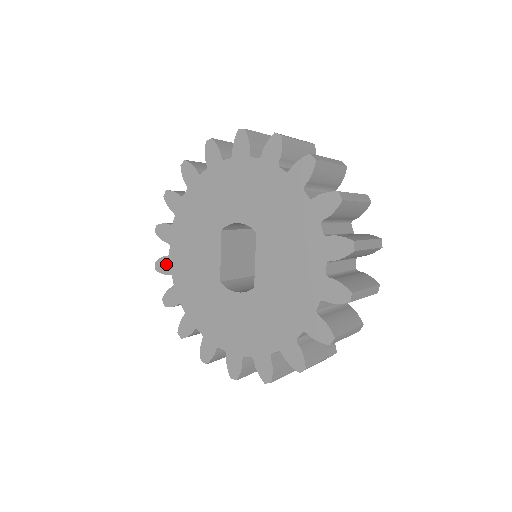
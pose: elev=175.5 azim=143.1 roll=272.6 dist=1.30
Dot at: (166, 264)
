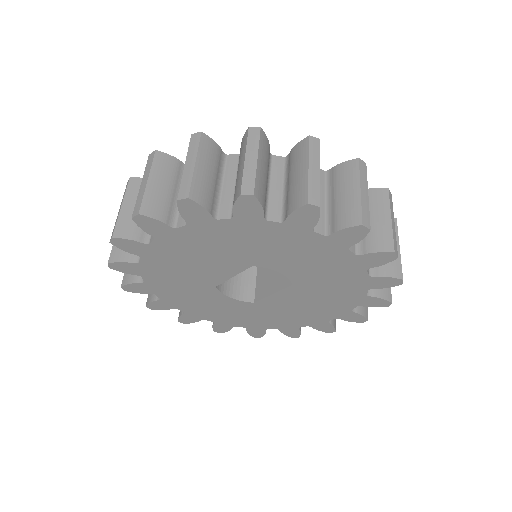
Dot at: (136, 248)
